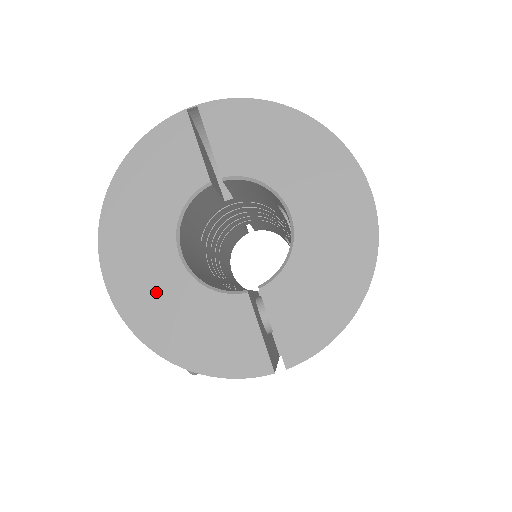
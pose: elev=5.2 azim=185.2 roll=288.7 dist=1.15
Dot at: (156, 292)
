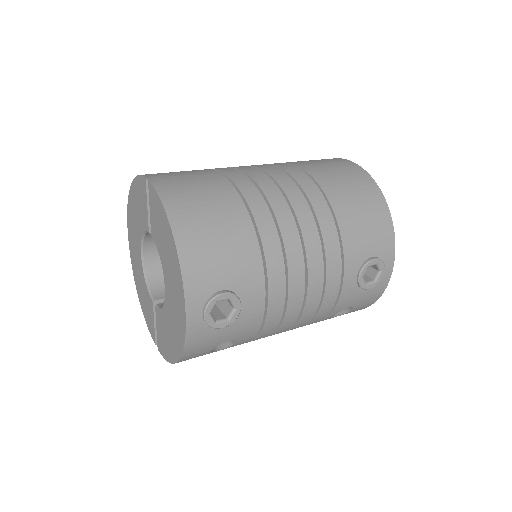
Dot at: (137, 262)
